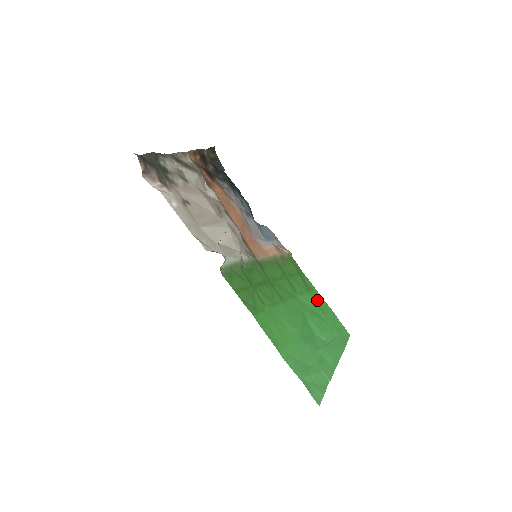
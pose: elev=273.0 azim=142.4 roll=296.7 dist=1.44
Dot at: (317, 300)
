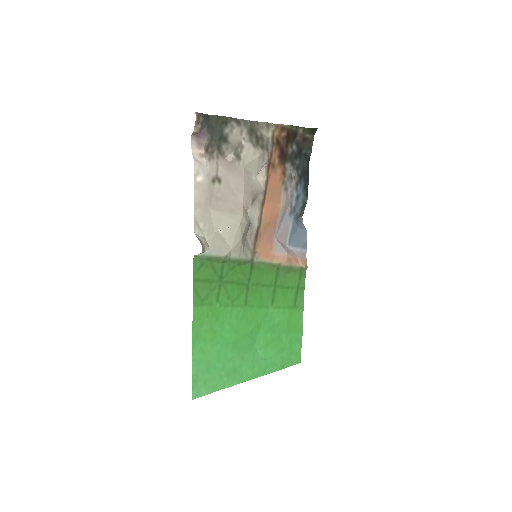
Dot at: (293, 319)
